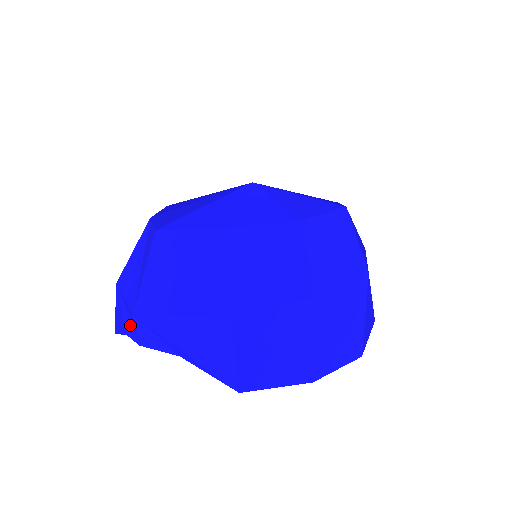
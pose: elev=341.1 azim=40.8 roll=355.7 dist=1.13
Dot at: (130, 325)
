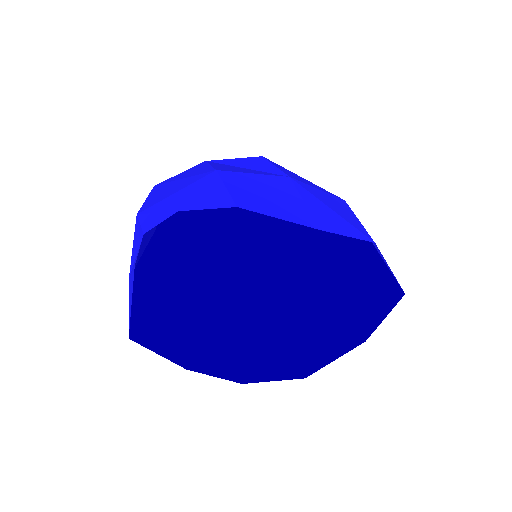
Dot at: (137, 253)
